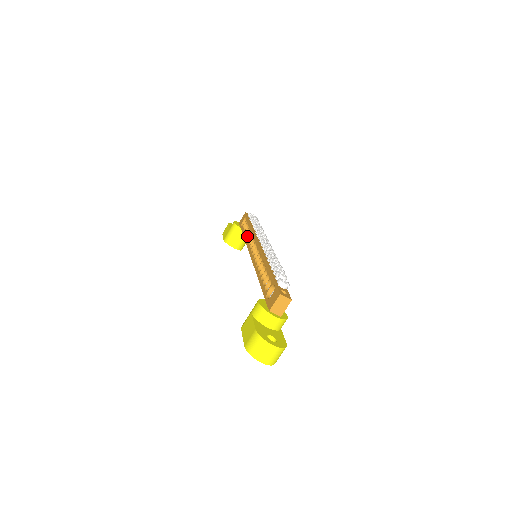
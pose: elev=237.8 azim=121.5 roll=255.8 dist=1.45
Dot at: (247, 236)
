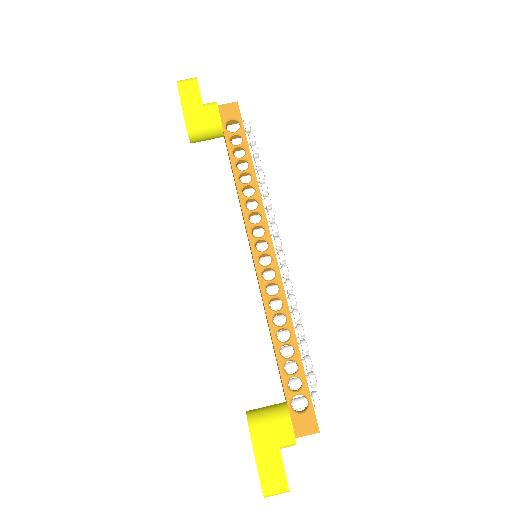
Dot at: (244, 186)
